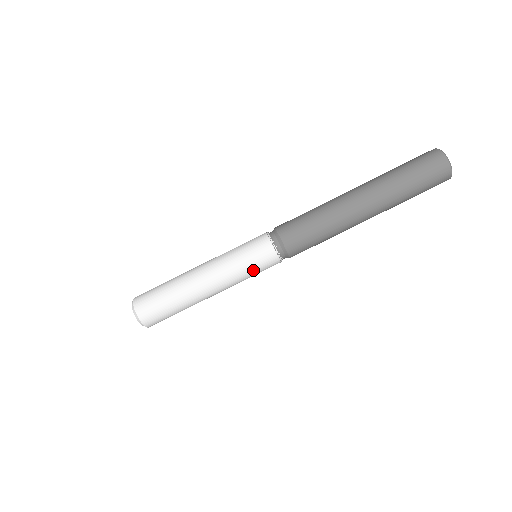
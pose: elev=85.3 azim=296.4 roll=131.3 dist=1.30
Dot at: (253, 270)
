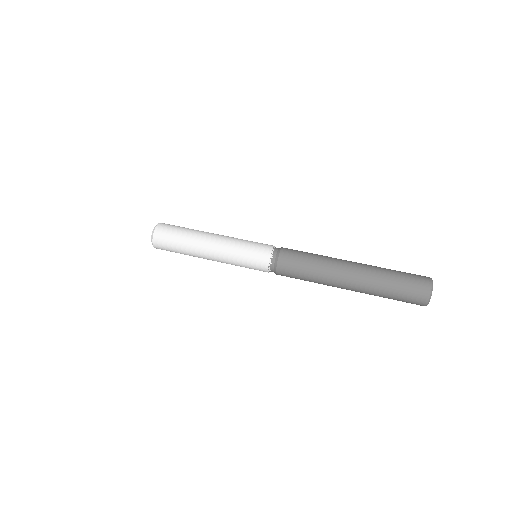
Dot at: (248, 250)
